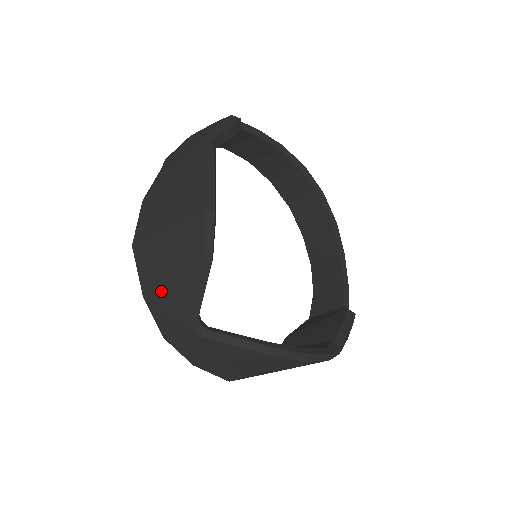
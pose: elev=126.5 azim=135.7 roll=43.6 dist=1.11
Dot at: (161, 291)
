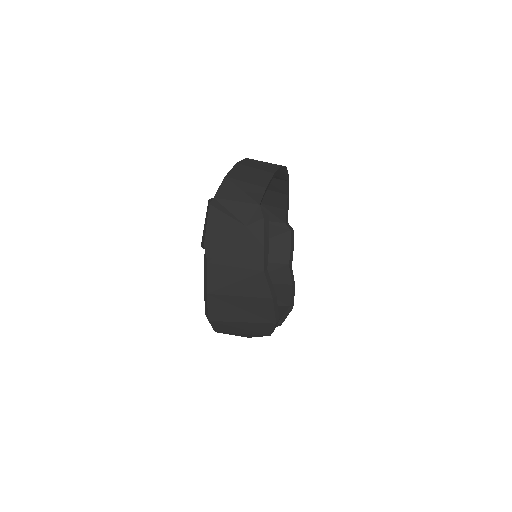
Dot at: occluded
